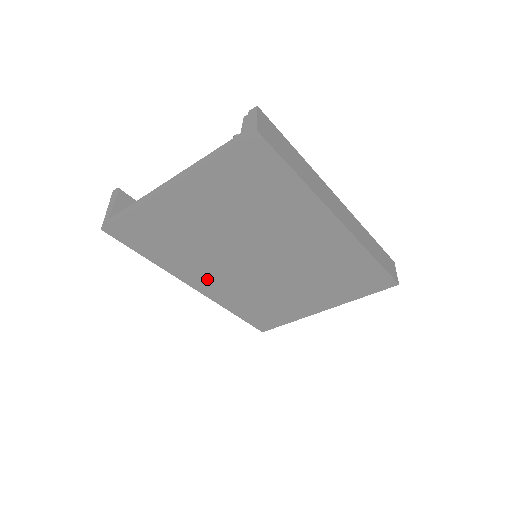
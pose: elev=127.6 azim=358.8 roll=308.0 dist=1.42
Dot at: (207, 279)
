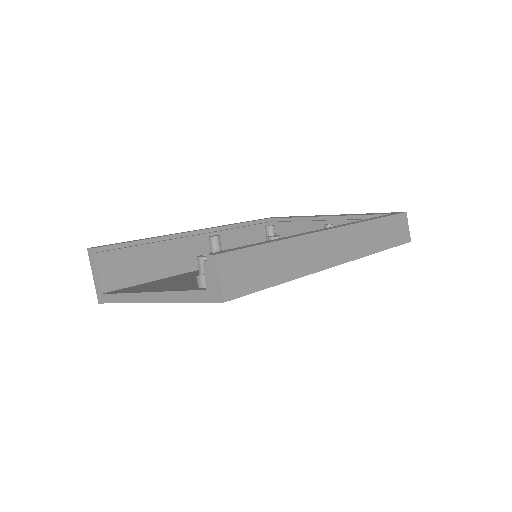
Dot at: occluded
